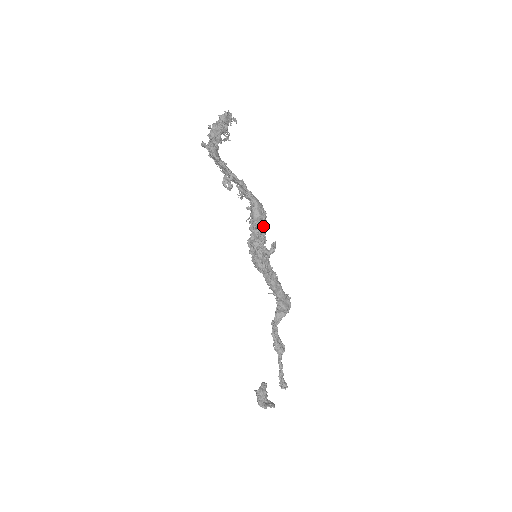
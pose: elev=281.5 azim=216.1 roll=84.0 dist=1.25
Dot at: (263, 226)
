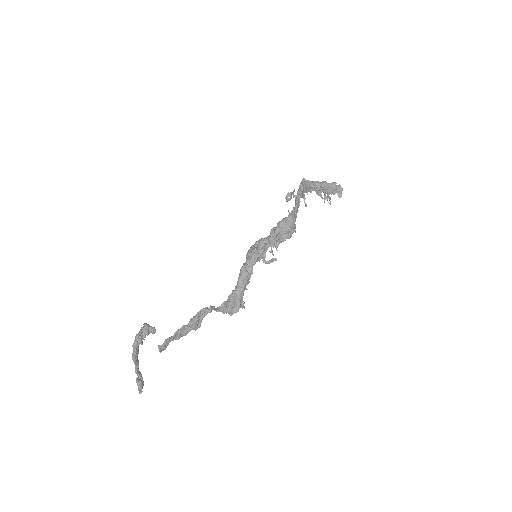
Dot at: (280, 237)
